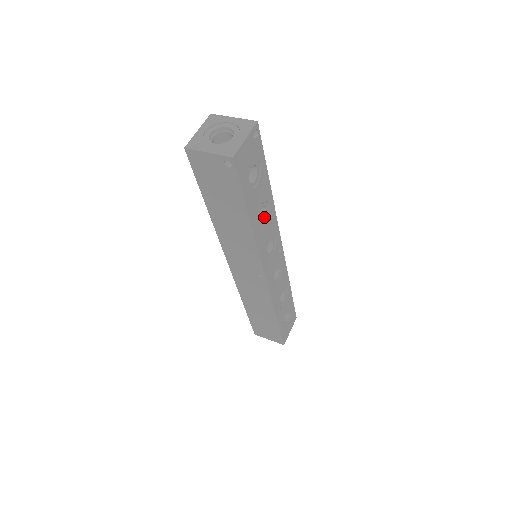
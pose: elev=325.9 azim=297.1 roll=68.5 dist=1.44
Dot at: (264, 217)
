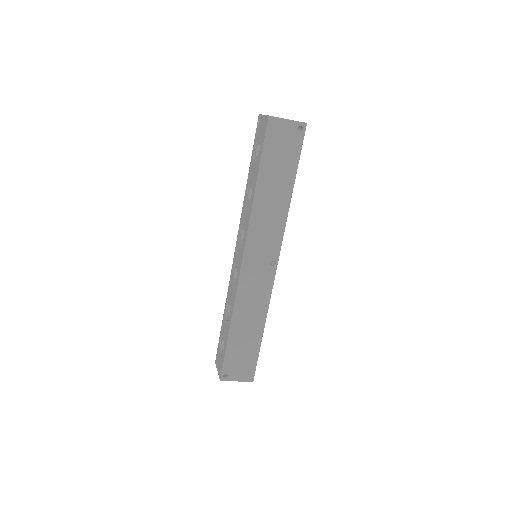
Dot at: occluded
